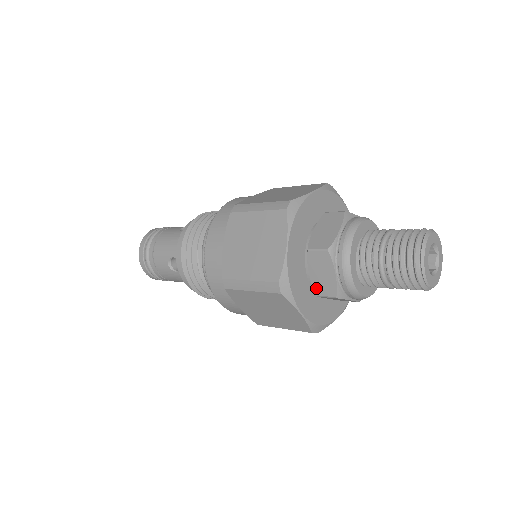
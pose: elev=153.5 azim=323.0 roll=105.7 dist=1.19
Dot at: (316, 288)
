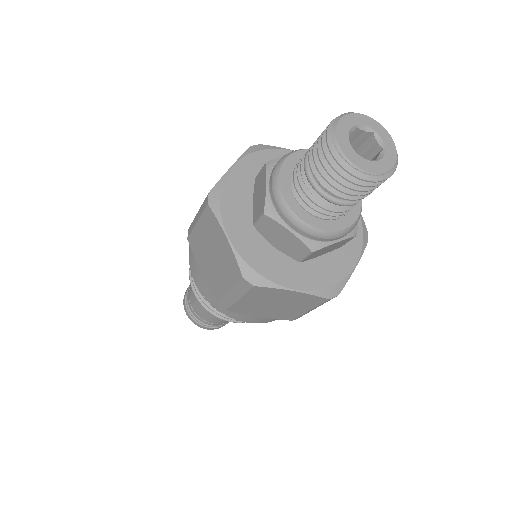
Dot at: (254, 215)
